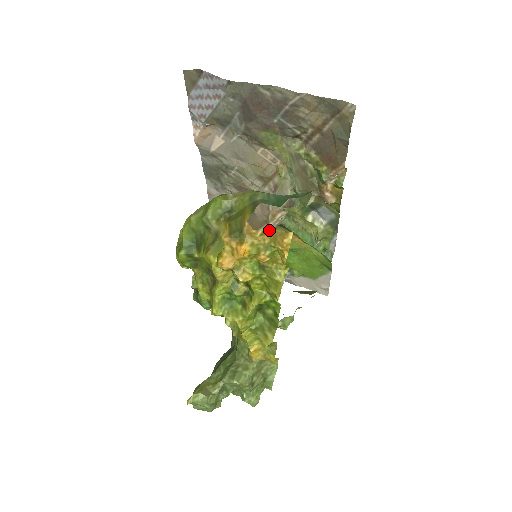
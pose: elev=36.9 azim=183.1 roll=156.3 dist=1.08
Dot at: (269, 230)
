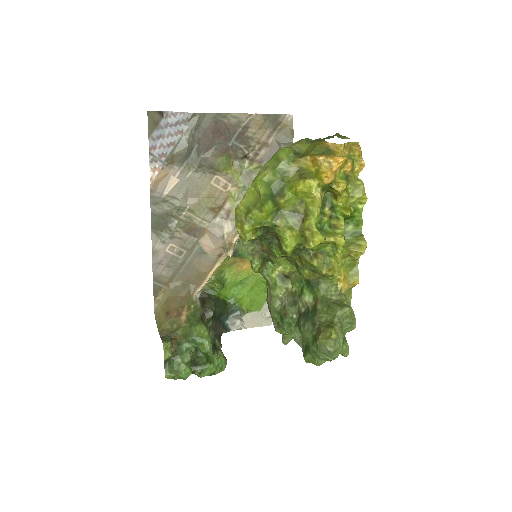
Dot at: (346, 144)
